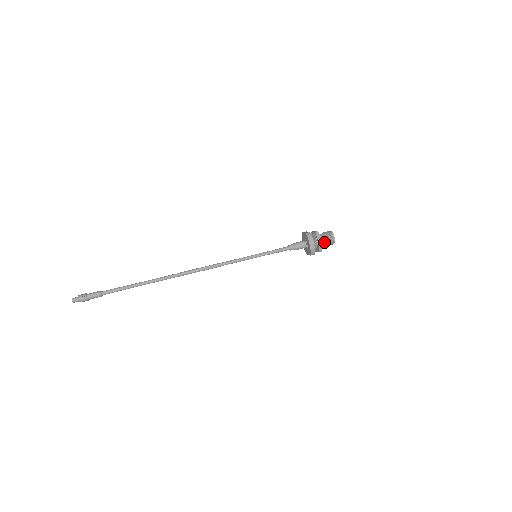
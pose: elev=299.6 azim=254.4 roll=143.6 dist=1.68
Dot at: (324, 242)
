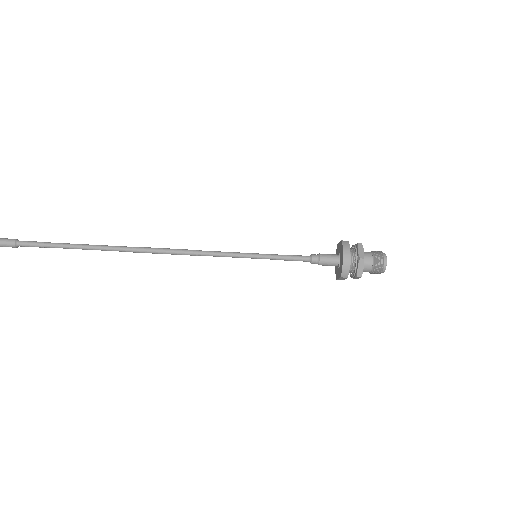
Dot at: (368, 263)
